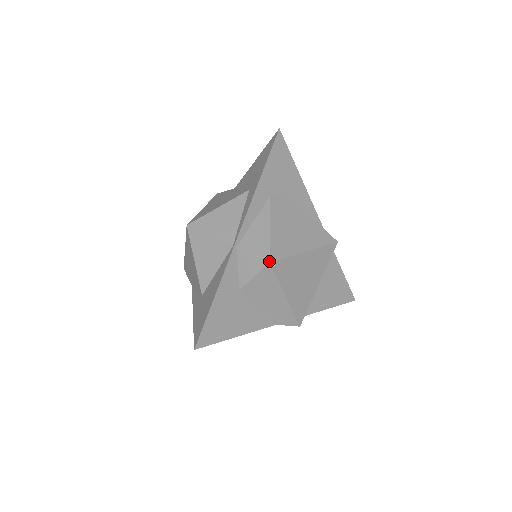
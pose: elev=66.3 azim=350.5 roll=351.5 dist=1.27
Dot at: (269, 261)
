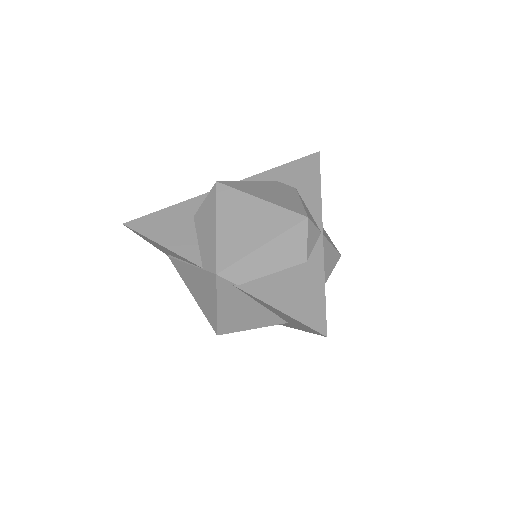
Dot at: (217, 181)
